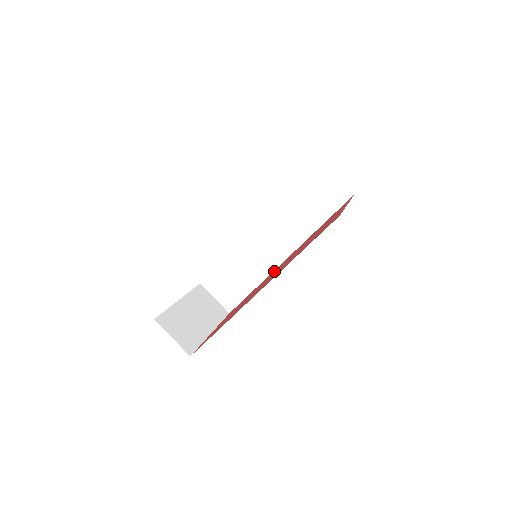
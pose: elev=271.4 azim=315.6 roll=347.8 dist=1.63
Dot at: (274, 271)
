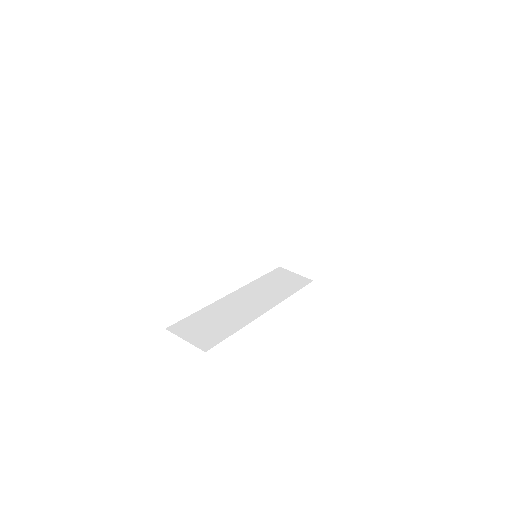
Dot at: occluded
